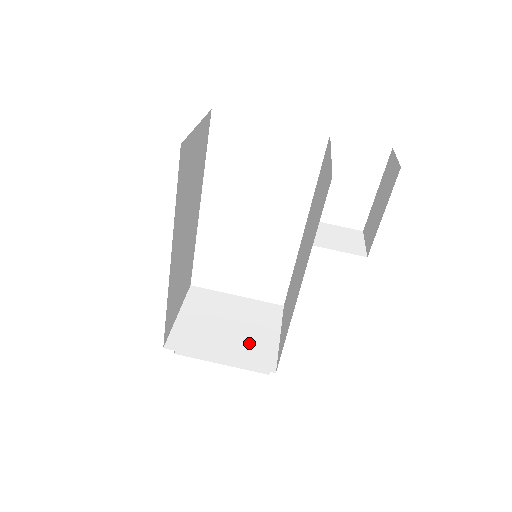
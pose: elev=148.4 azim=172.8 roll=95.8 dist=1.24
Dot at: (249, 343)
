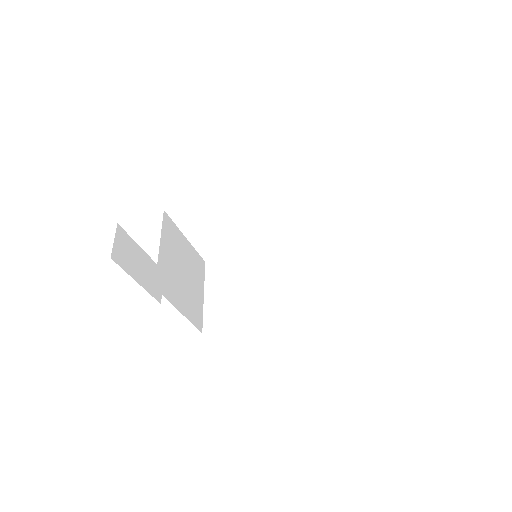
Dot at: (192, 298)
